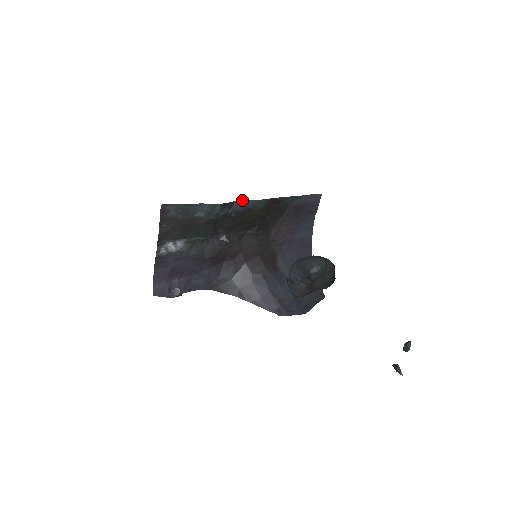
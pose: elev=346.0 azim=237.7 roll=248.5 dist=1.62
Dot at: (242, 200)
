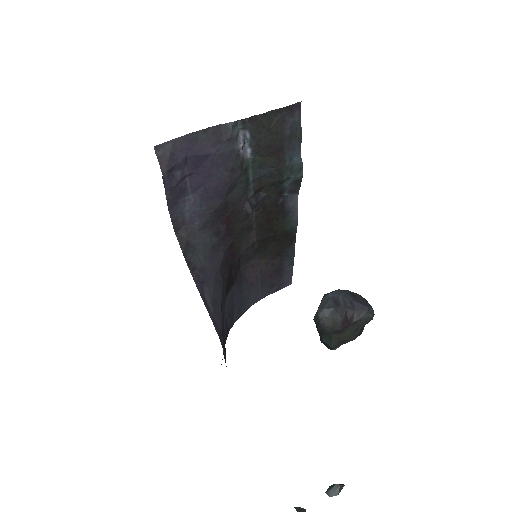
Dot at: occluded
